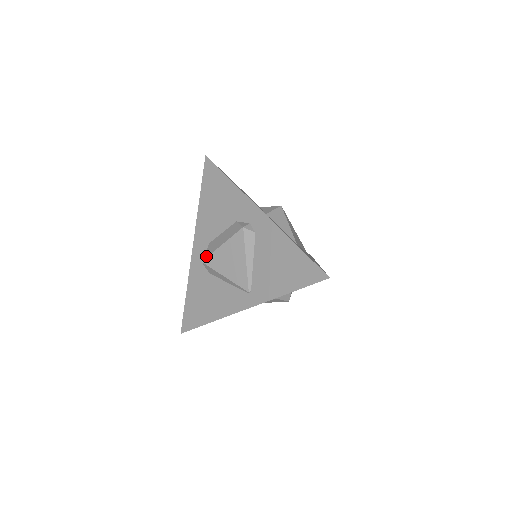
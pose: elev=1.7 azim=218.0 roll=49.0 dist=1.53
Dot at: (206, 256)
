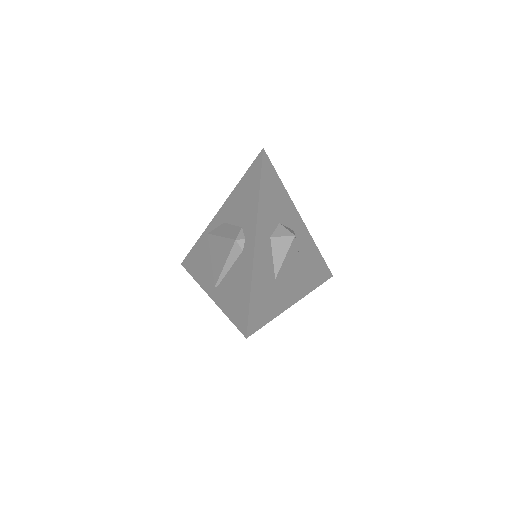
Dot at: (212, 233)
